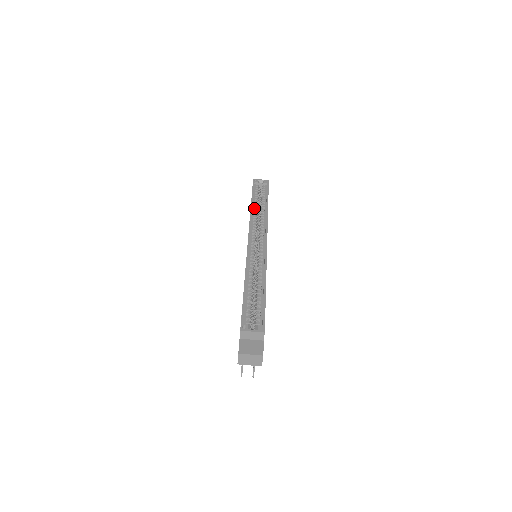
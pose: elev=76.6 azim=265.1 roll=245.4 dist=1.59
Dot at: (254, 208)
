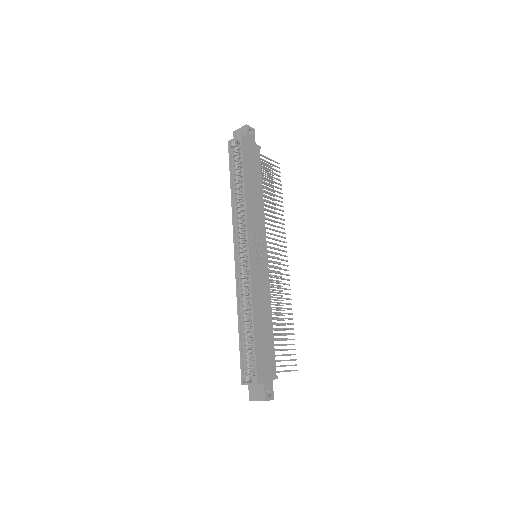
Dot at: (235, 197)
